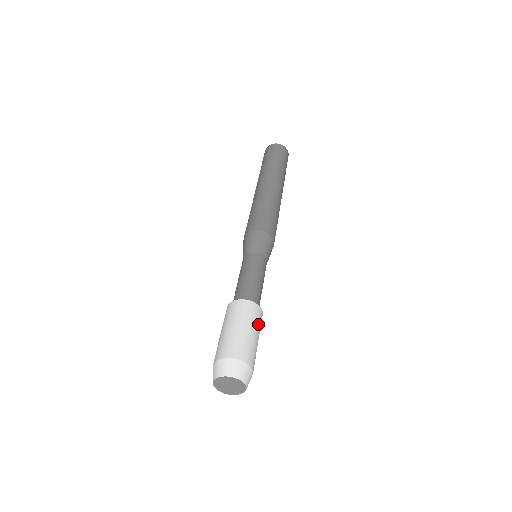
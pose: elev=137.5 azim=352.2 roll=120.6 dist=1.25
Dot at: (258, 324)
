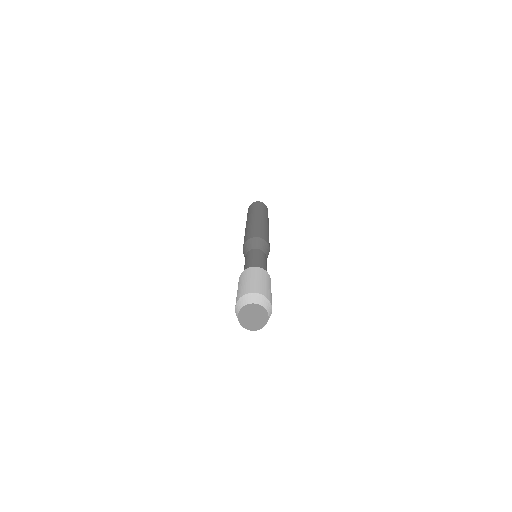
Dot at: (256, 274)
